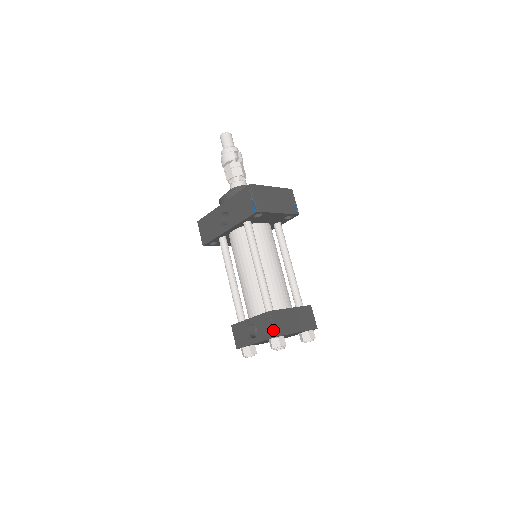
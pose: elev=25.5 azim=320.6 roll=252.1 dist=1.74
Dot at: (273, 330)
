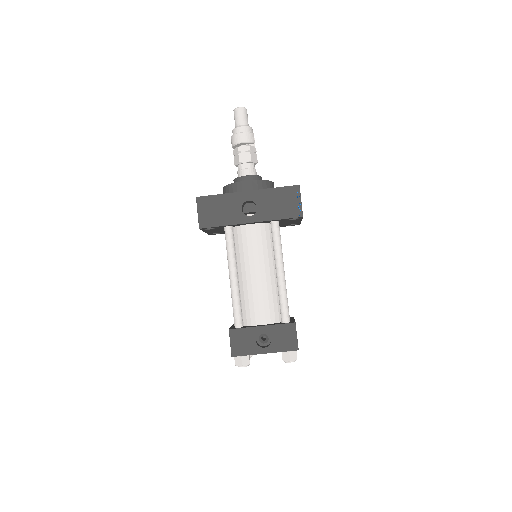
Dot at: (297, 343)
